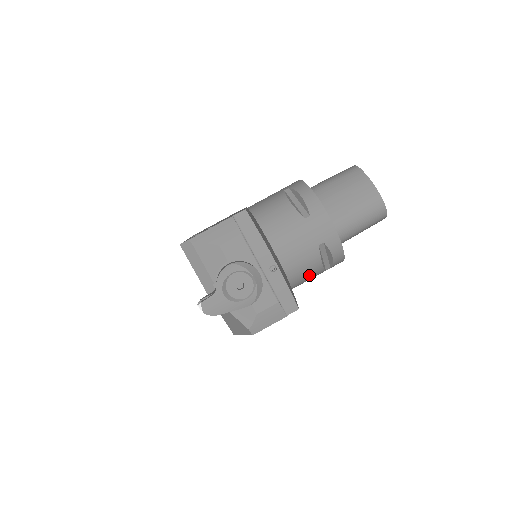
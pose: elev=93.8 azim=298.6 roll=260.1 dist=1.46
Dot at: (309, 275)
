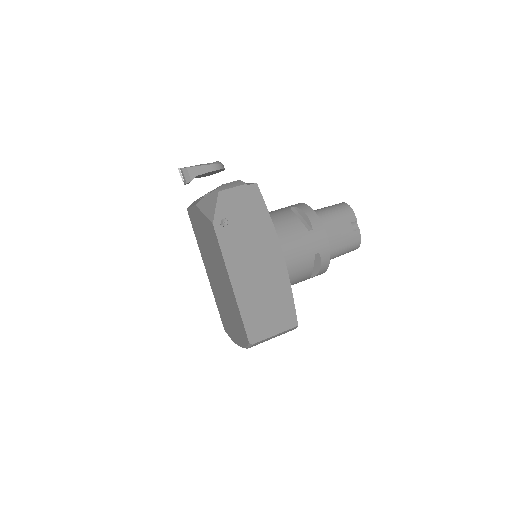
Dot at: (289, 225)
